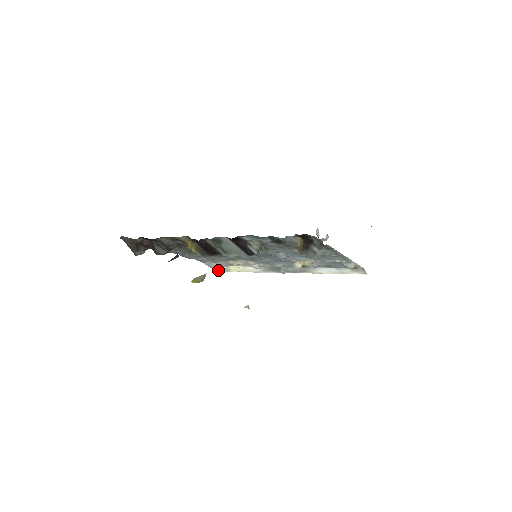
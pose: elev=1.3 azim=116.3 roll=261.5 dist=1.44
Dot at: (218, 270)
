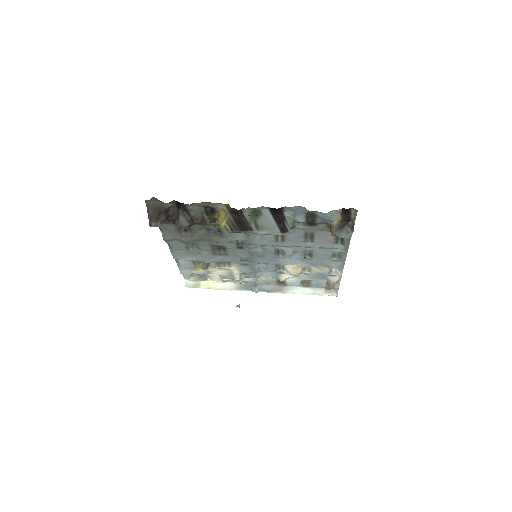
Dot at: (185, 285)
